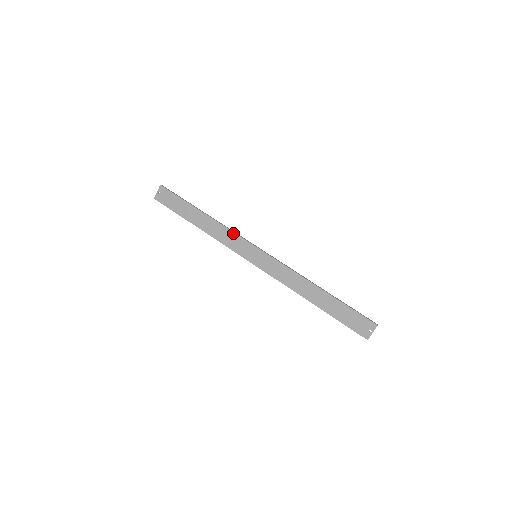
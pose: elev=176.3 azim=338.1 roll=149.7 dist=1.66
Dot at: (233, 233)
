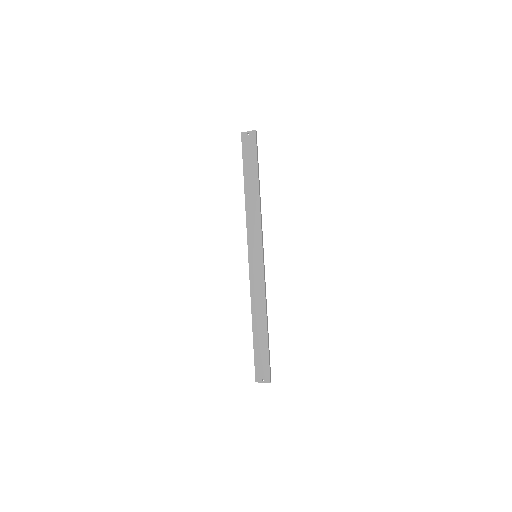
Dot at: (260, 225)
